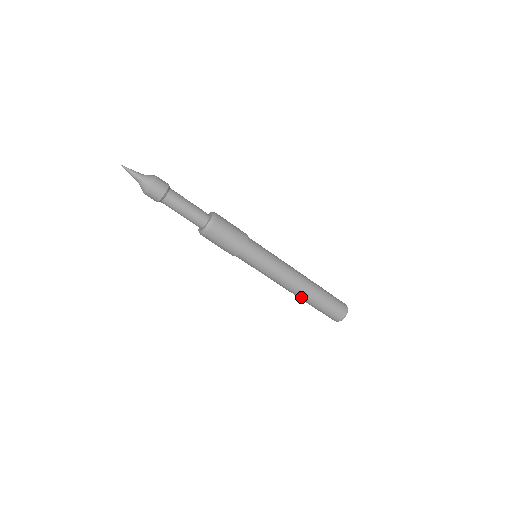
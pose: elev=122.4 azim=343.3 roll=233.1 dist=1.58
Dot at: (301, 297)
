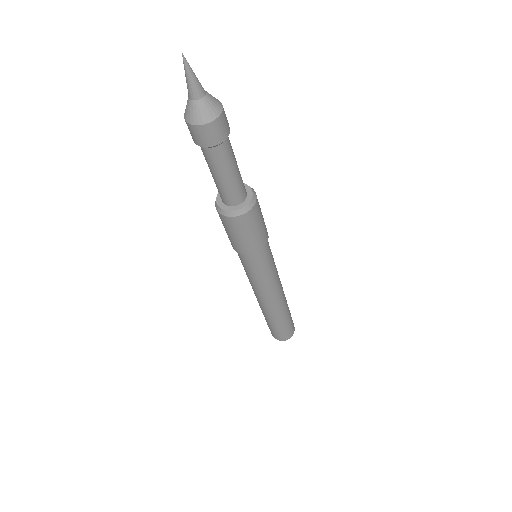
Dot at: (280, 310)
